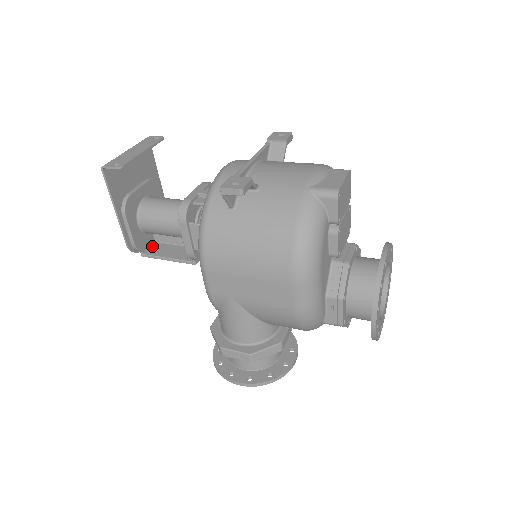
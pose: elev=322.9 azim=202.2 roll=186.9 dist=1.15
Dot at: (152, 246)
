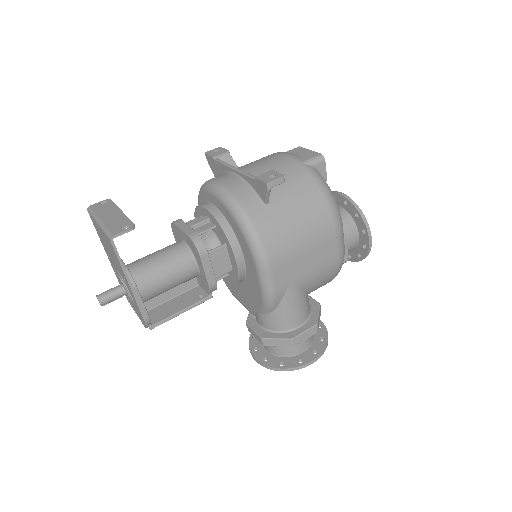
Dot at: occluded
